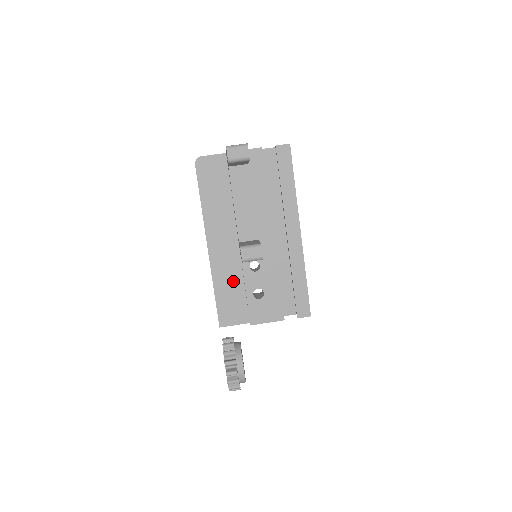
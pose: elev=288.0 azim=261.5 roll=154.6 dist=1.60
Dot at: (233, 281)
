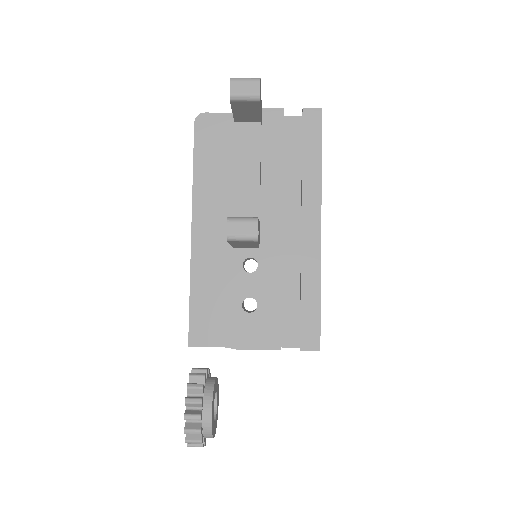
Dot at: (218, 283)
